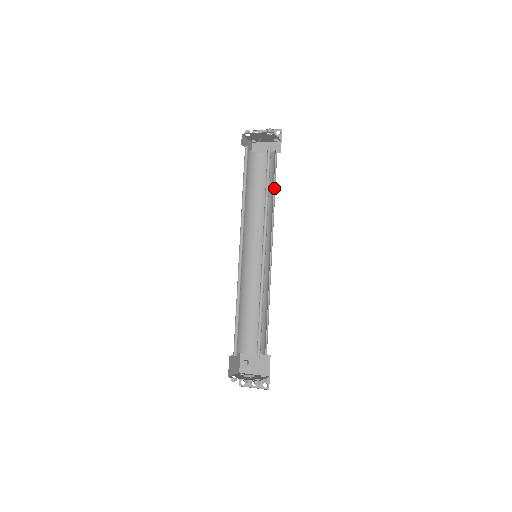
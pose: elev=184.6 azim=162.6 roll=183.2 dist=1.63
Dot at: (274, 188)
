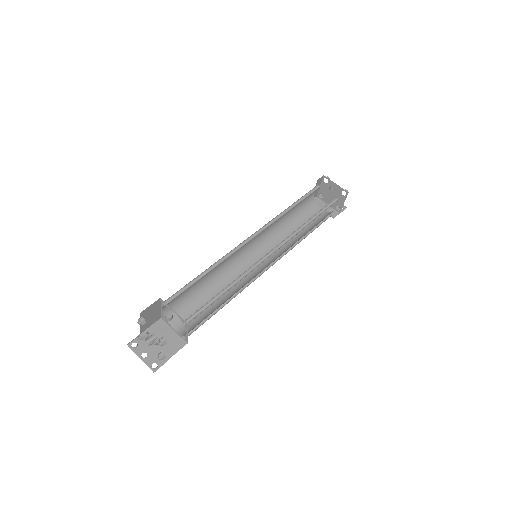
Dot at: (309, 232)
